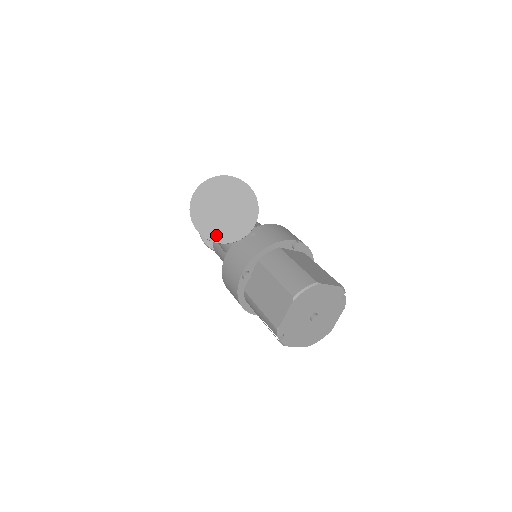
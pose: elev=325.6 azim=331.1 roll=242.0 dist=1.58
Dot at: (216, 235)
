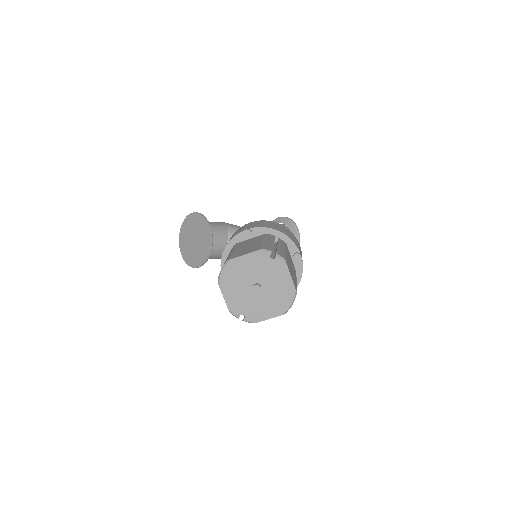
Dot at: (197, 262)
